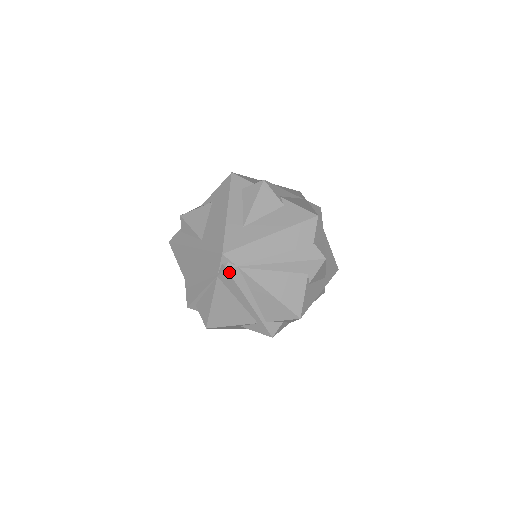
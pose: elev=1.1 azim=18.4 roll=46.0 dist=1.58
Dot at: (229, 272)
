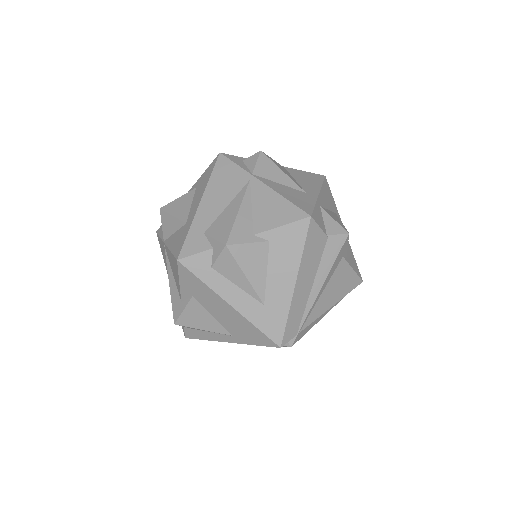
Dot at: occluded
